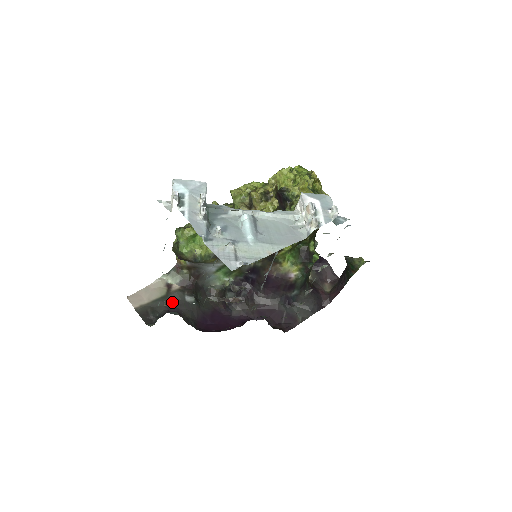
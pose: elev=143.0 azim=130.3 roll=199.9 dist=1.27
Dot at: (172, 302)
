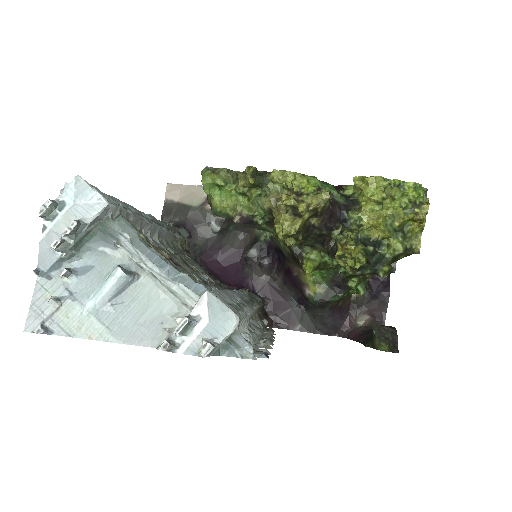
Dot at: (196, 218)
